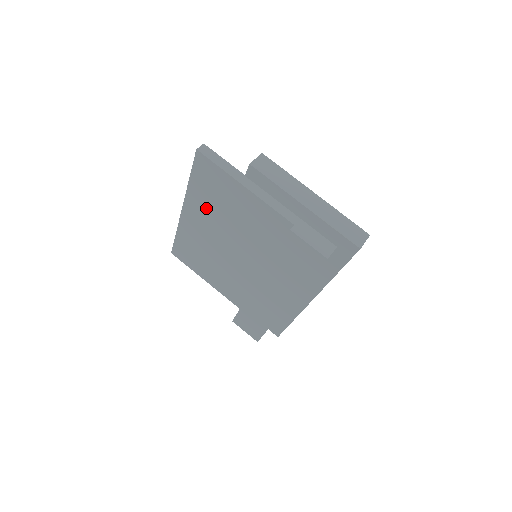
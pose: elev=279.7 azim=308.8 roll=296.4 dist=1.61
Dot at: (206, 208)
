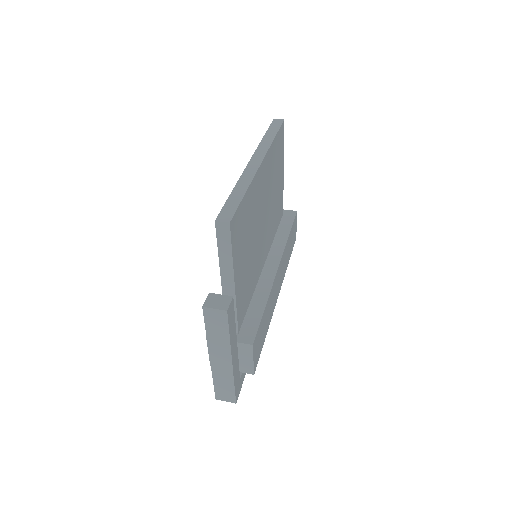
Dot at: occluded
